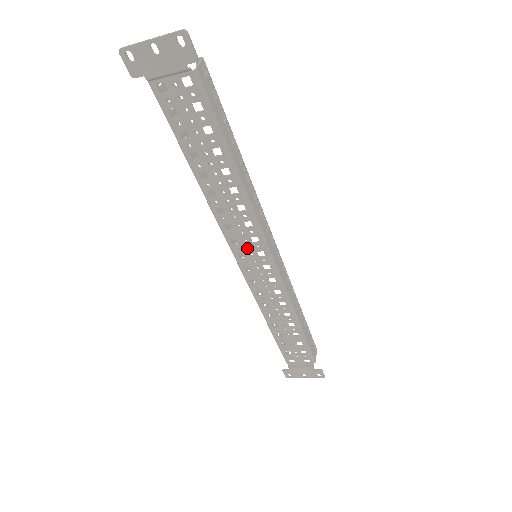
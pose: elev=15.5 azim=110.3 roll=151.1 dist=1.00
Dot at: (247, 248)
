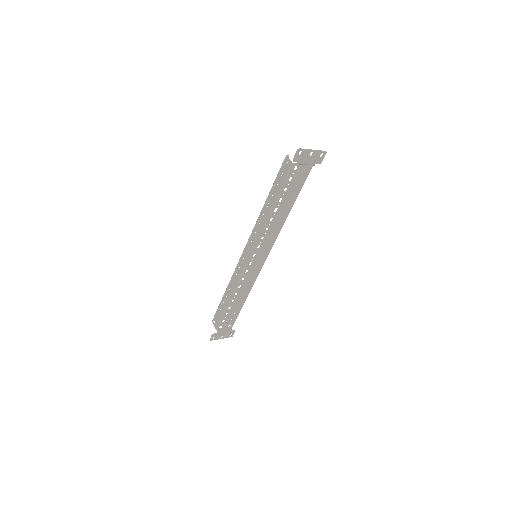
Dot at: (261, 251)
